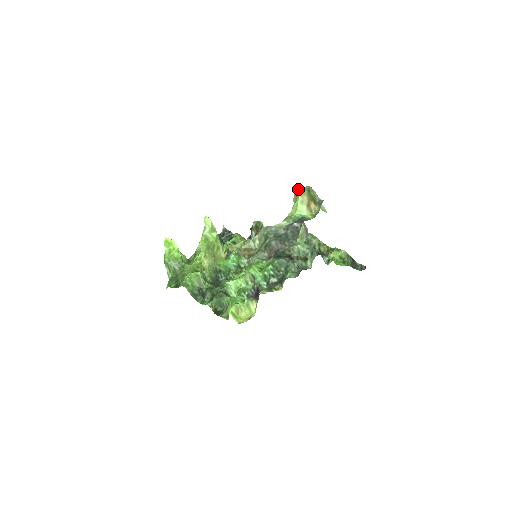
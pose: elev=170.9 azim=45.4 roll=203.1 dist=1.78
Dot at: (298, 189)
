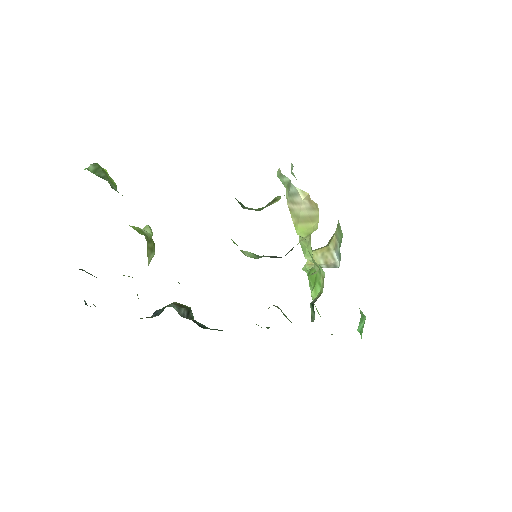
Dot at: occluded
